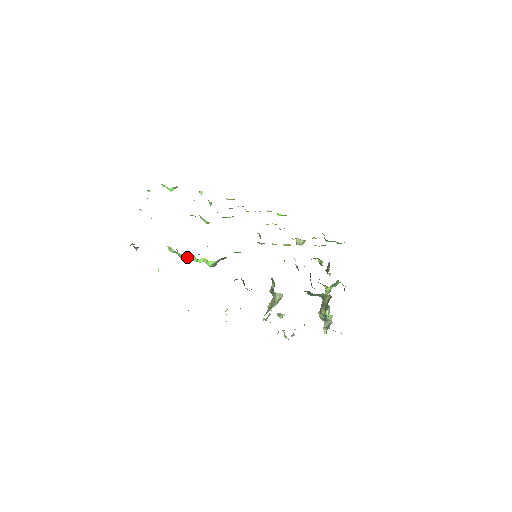
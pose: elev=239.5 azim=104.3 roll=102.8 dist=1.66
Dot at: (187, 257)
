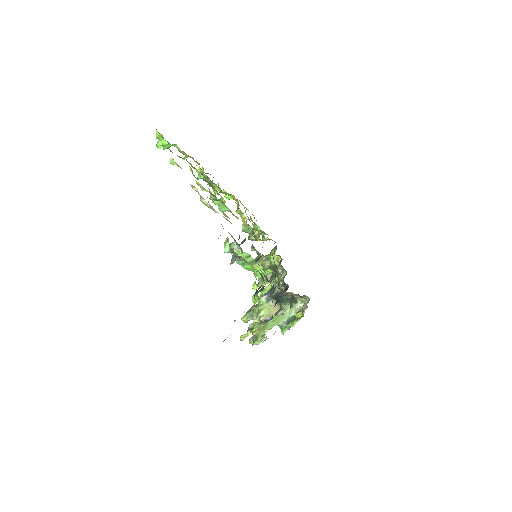
Dot at: (262, 269)
